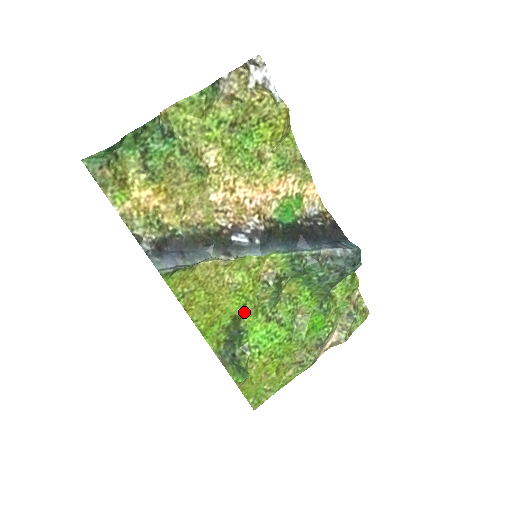
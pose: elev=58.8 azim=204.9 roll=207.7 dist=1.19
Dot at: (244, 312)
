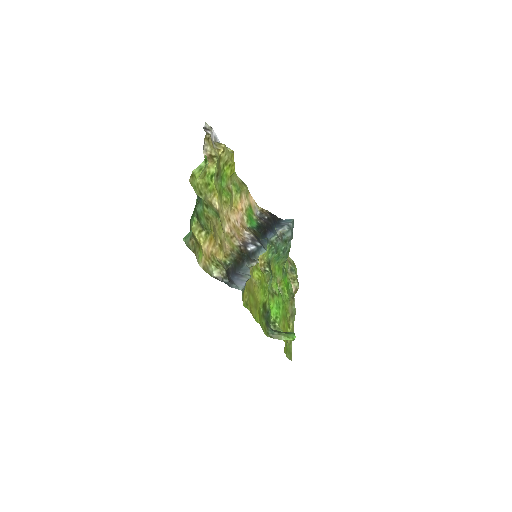
Dot at: (266, 297)
